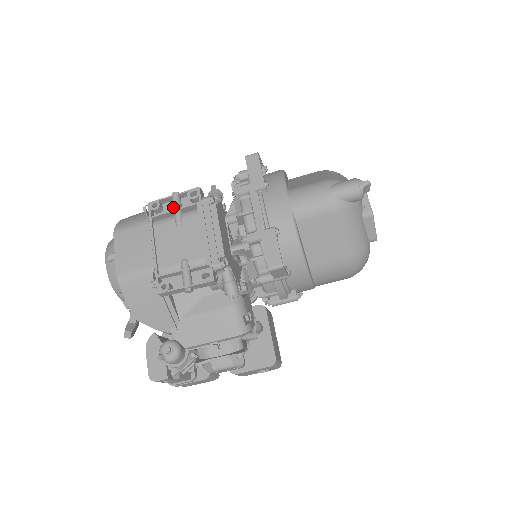
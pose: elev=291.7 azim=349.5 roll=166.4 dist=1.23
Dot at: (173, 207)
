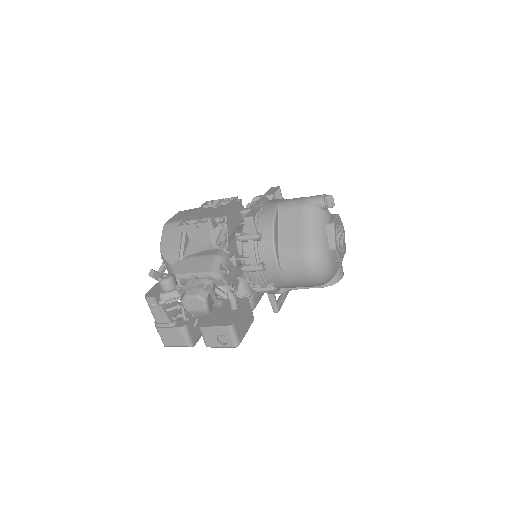
Dot at: occluded
